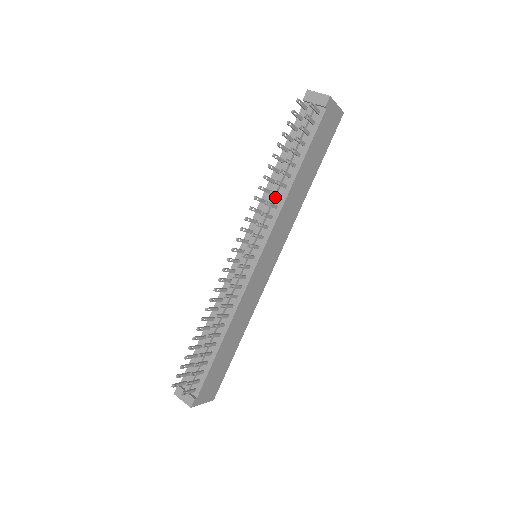
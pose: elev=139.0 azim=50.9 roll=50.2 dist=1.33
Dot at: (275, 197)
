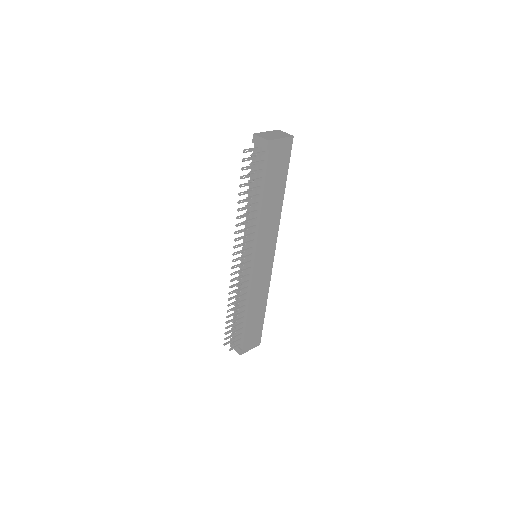
Dot at: occluded
